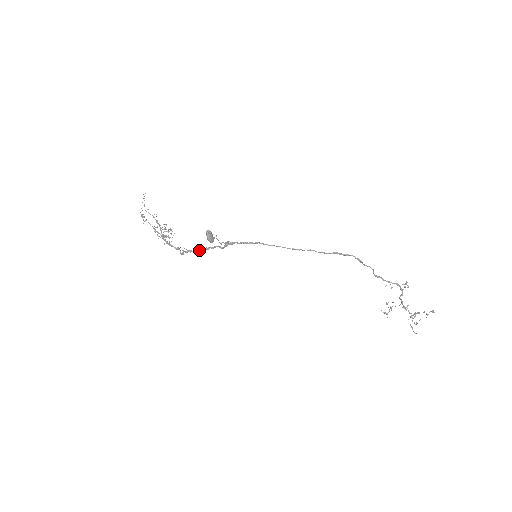
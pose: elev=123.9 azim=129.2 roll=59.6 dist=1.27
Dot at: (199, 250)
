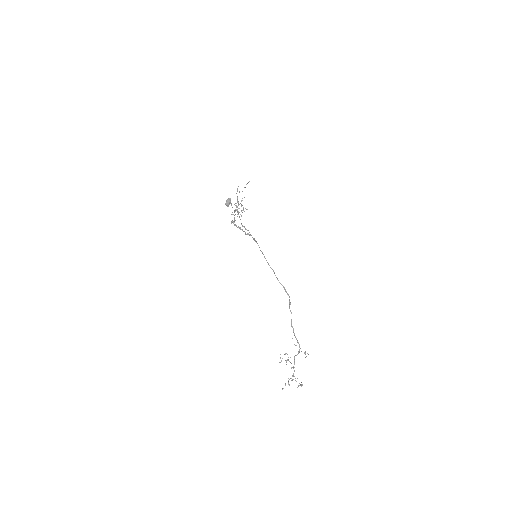
Dot at: occluded
